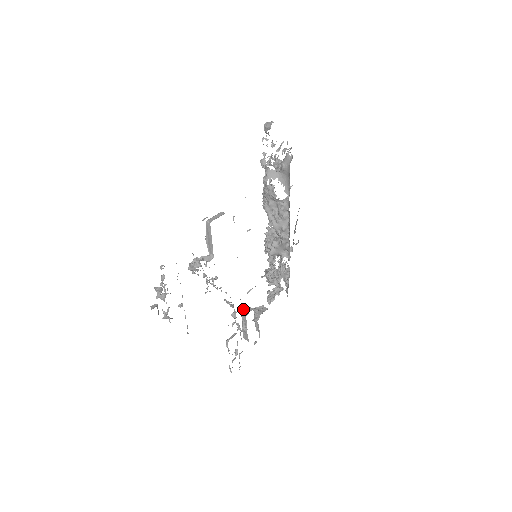
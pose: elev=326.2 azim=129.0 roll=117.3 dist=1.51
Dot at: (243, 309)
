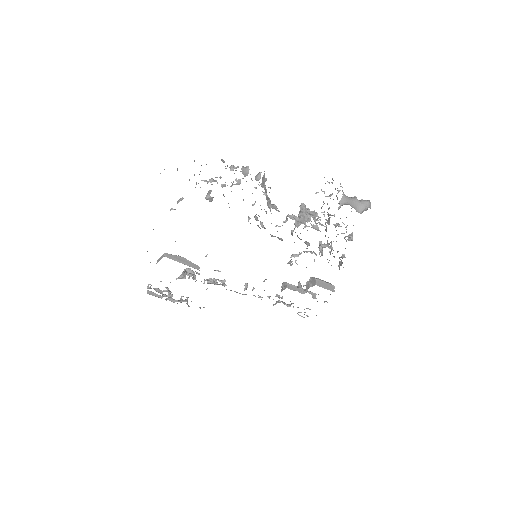
Dot at: (283, 284)
